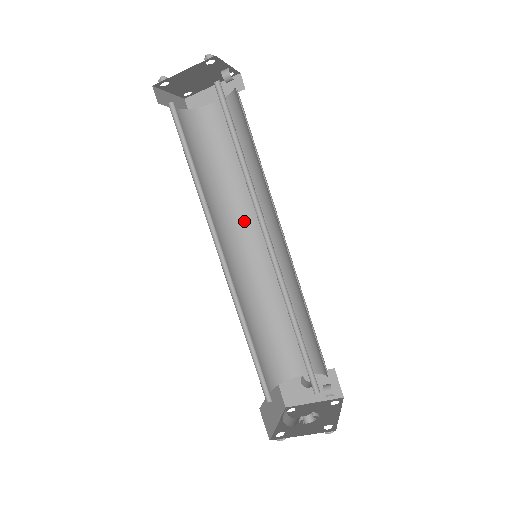
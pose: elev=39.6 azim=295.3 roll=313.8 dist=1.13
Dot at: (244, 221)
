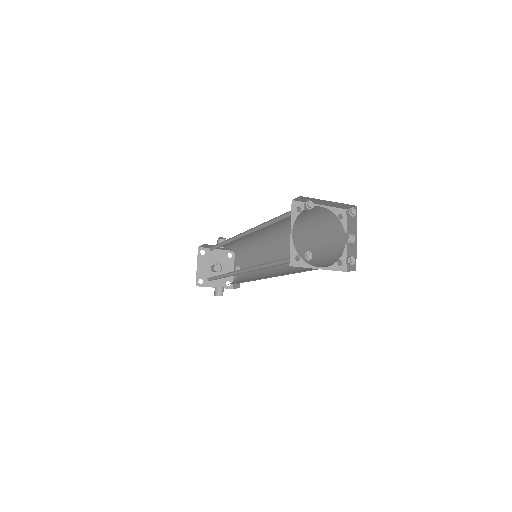
Dot at: occluded
